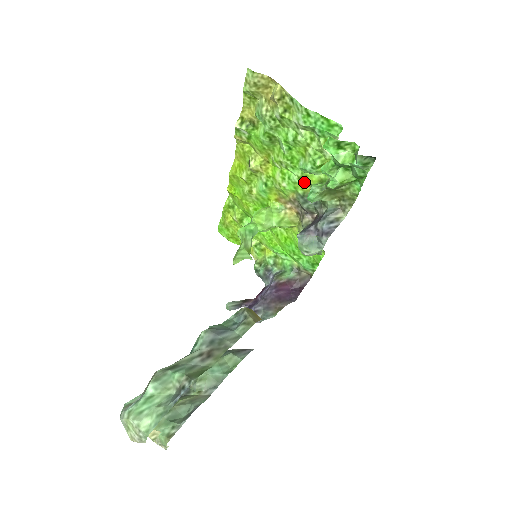
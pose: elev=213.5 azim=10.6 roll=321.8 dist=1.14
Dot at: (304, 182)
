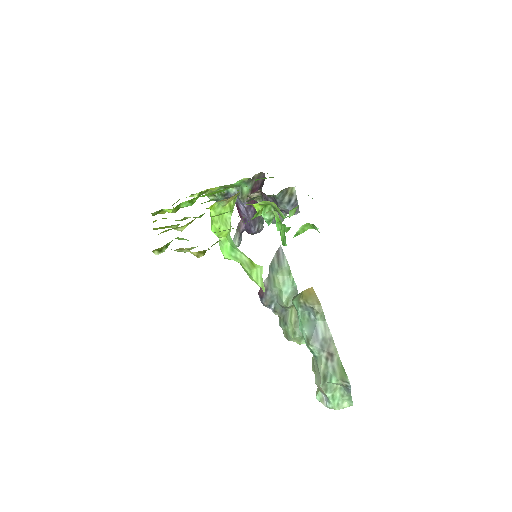
Dot at: occluded
